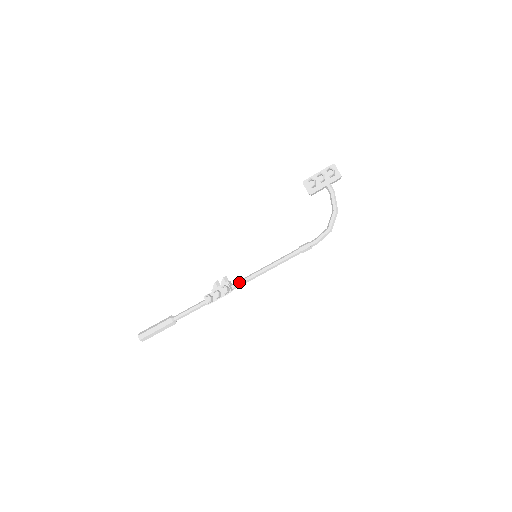
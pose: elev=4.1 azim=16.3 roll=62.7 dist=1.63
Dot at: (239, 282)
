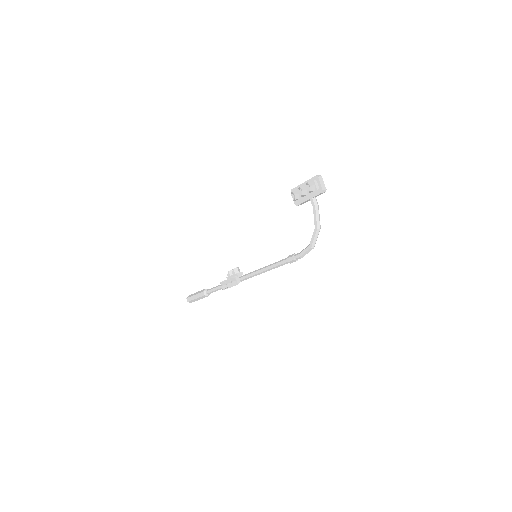
Dot at: (244, 276)
